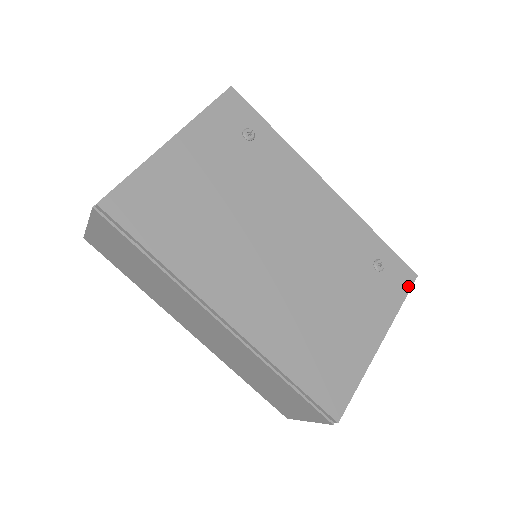
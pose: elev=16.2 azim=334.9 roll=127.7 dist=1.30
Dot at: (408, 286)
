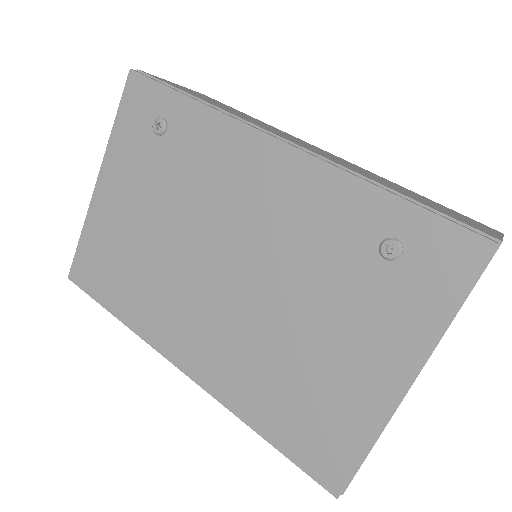
Dot at: (469, 272)
